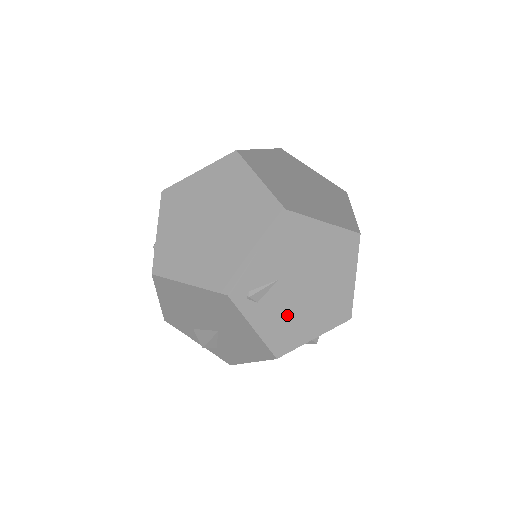
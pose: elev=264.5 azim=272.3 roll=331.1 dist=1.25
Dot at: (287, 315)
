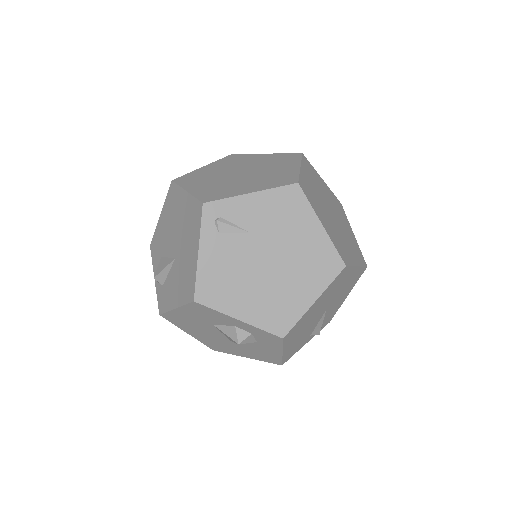
Dot at: (233, 271)
